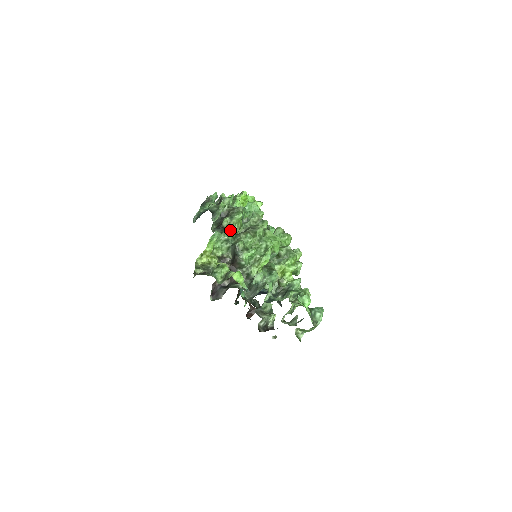
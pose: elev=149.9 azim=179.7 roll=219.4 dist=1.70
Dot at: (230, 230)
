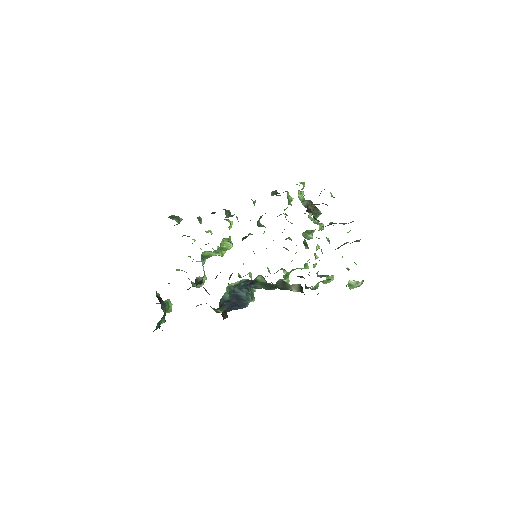
Dot at: (303, 193)
